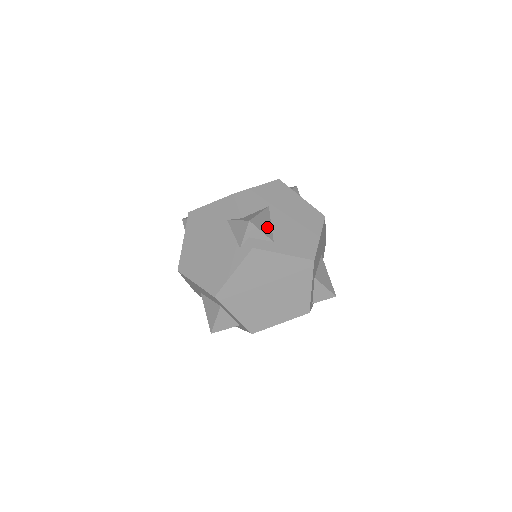
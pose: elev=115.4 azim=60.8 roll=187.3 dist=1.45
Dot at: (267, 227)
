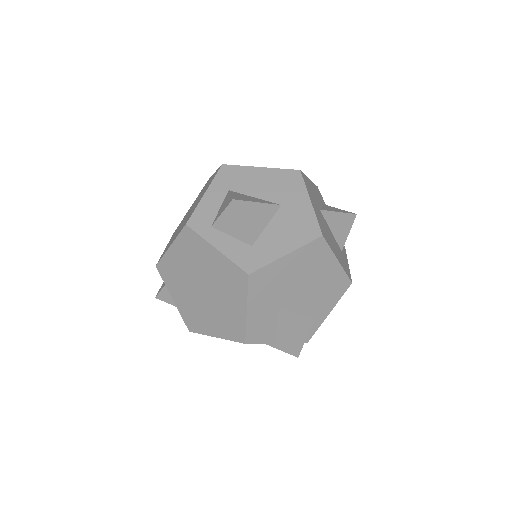
Dot at: (301, 324)
